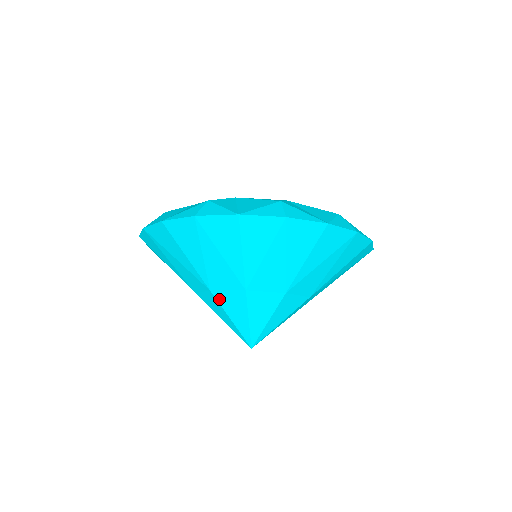
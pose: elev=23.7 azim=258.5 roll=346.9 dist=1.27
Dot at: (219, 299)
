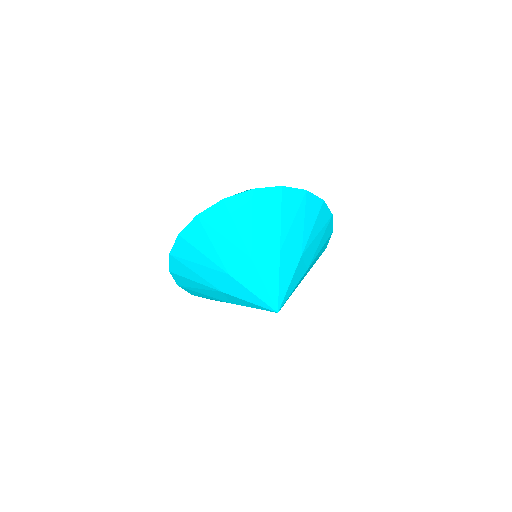
Dot at: (230, 293)
